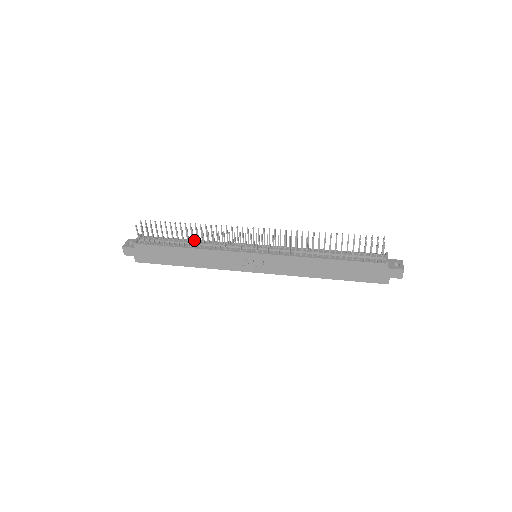
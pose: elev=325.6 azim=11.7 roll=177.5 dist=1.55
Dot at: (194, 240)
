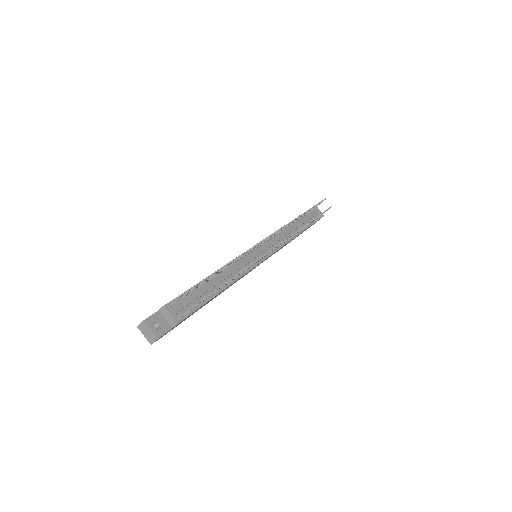
Dot at: occluded
